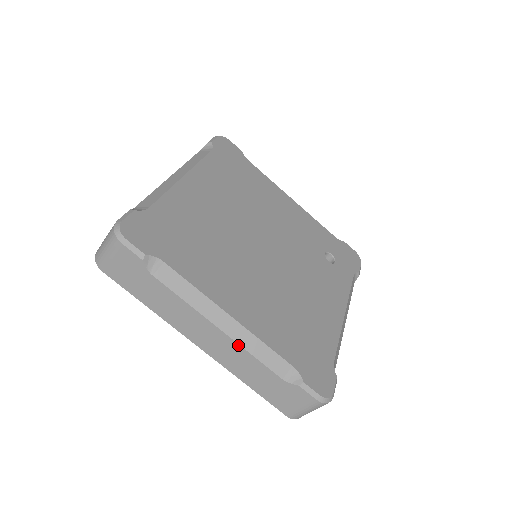
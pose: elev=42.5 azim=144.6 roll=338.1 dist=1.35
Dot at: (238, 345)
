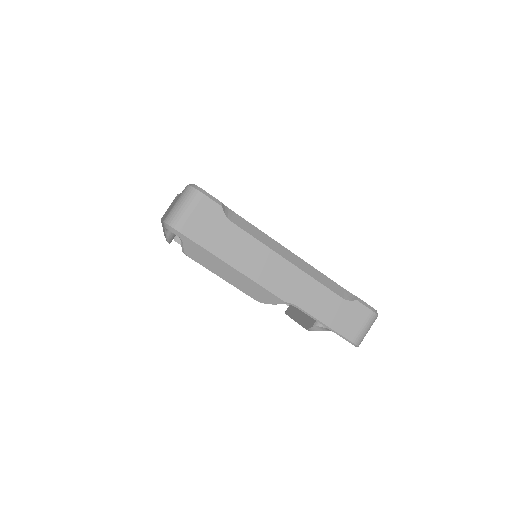
Dot at: occluded
